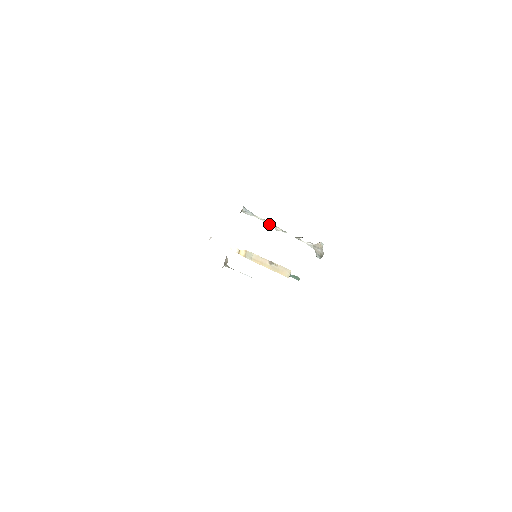
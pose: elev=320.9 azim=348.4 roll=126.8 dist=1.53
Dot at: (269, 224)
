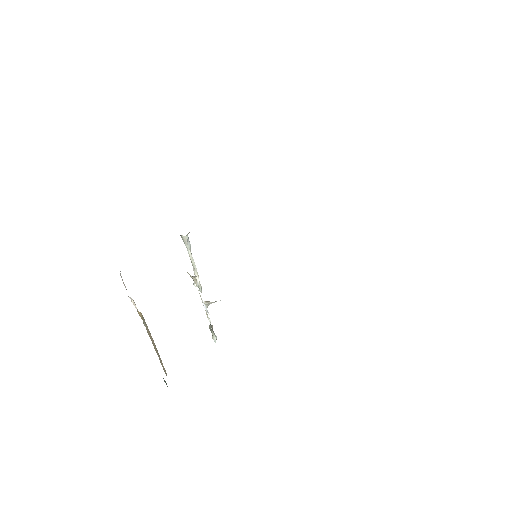
Dot at: (195, 270)
